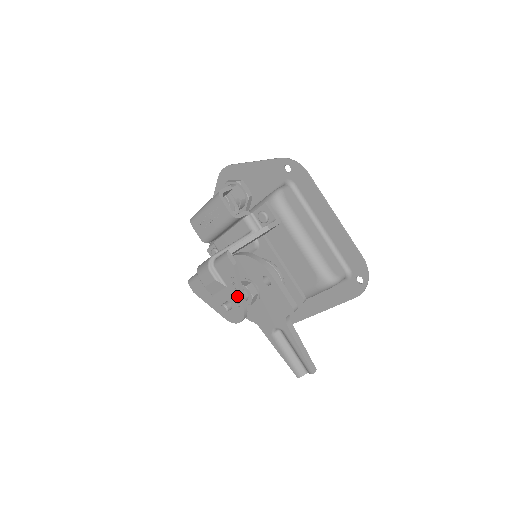
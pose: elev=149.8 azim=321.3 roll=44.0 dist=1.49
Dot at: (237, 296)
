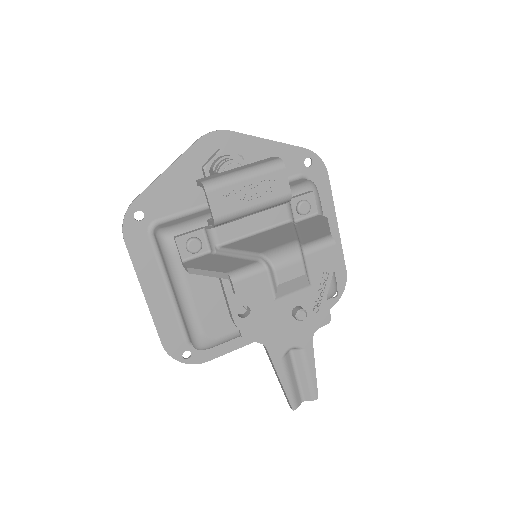
Dot at: (321, 298)
